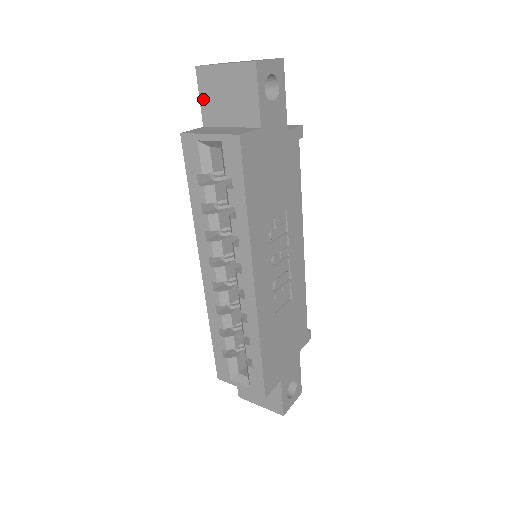
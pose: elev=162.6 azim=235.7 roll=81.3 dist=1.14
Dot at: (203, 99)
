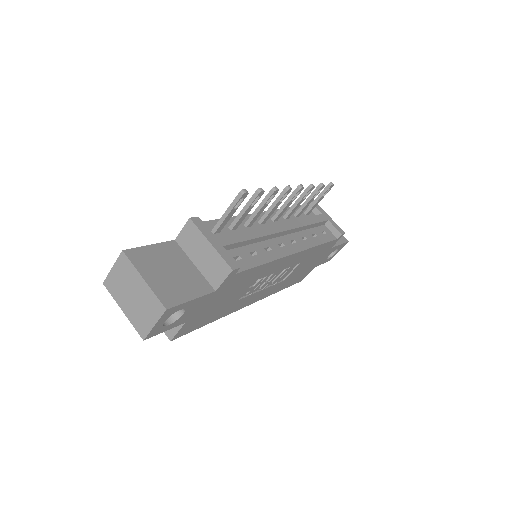
Dot at: occluded
